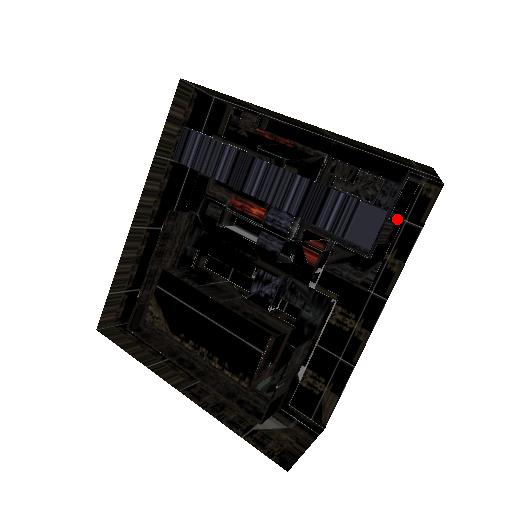
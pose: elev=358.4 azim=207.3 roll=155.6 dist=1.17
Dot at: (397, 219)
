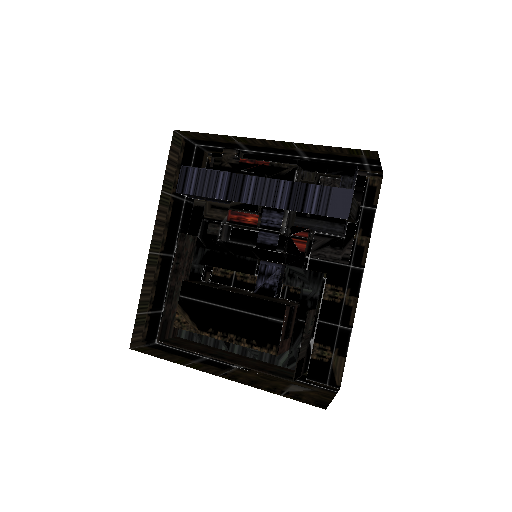
Dot at: occluded
